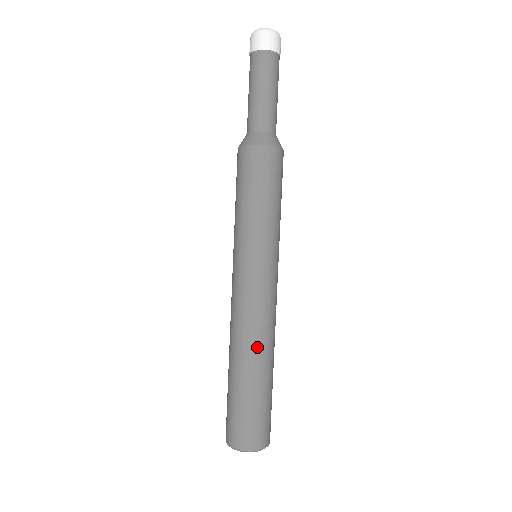
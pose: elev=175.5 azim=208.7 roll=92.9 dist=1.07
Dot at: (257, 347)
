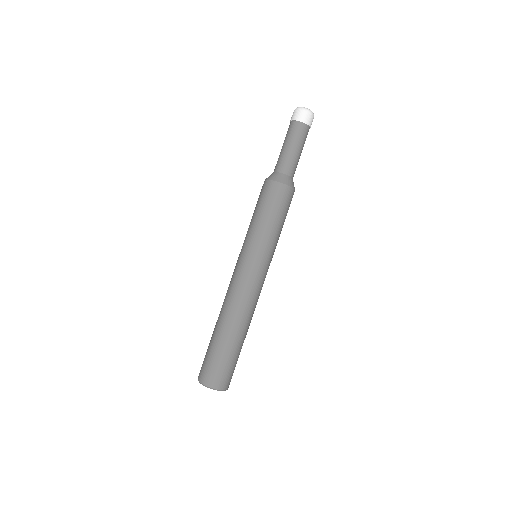
Dot at: (241, 318)
